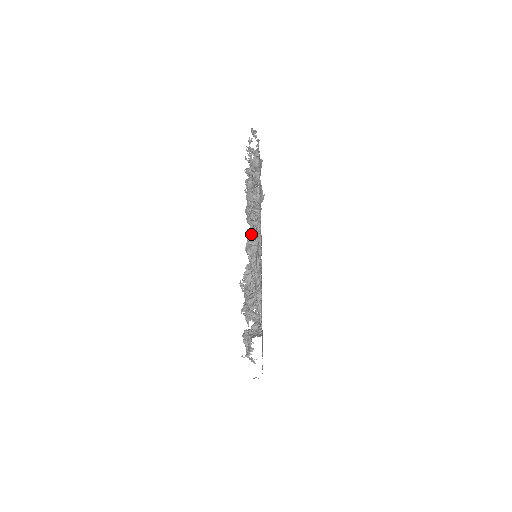
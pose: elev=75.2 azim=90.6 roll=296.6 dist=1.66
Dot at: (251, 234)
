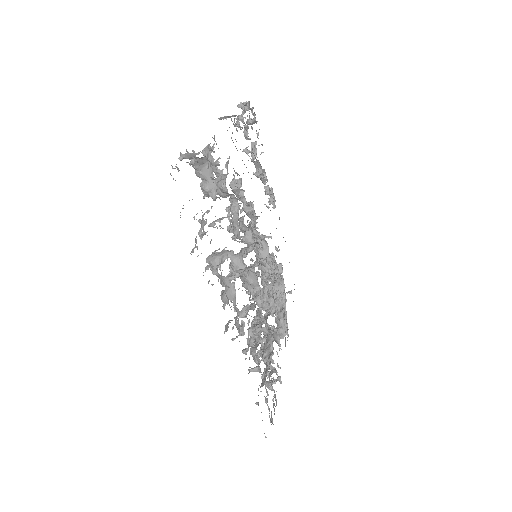
Dot at: occluded
